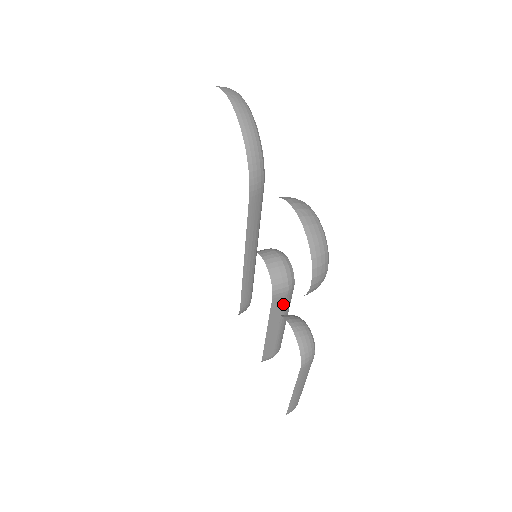
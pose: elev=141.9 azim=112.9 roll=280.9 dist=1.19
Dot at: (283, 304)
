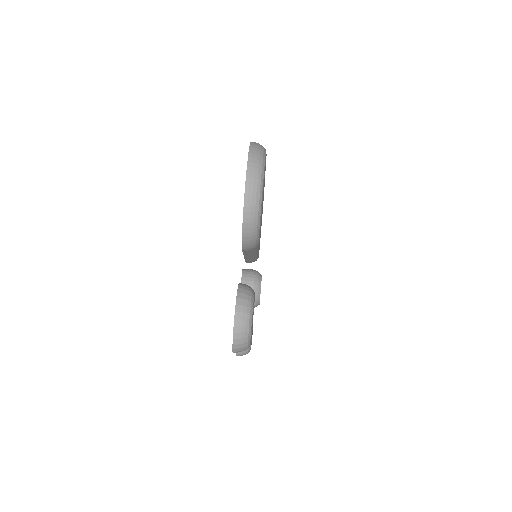
Dot at: occluded
